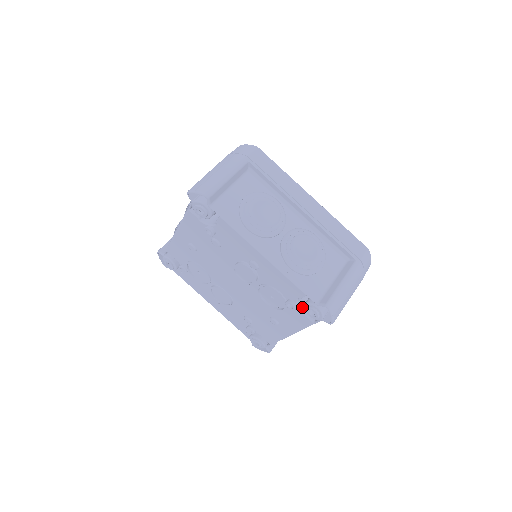
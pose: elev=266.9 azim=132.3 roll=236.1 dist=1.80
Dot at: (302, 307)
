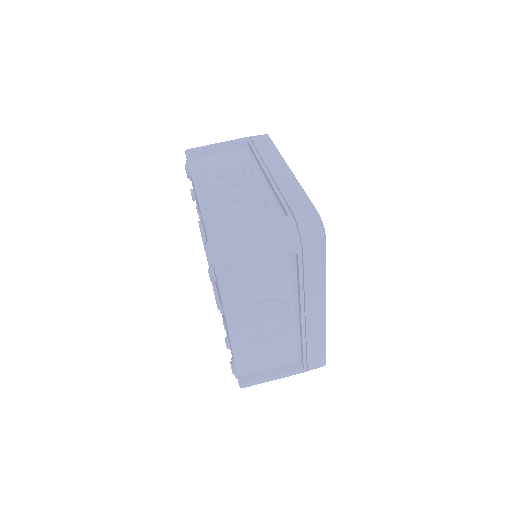
Dot at: occluded
